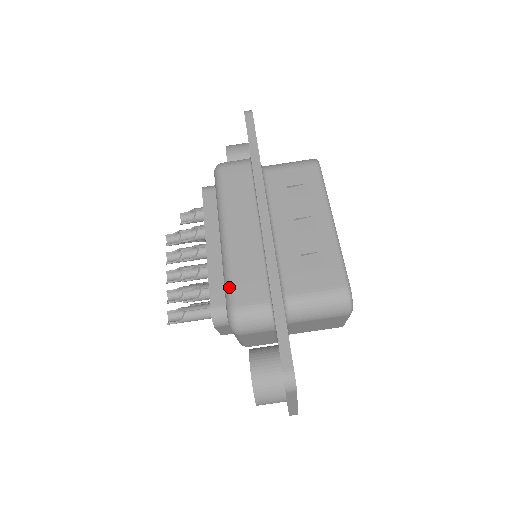
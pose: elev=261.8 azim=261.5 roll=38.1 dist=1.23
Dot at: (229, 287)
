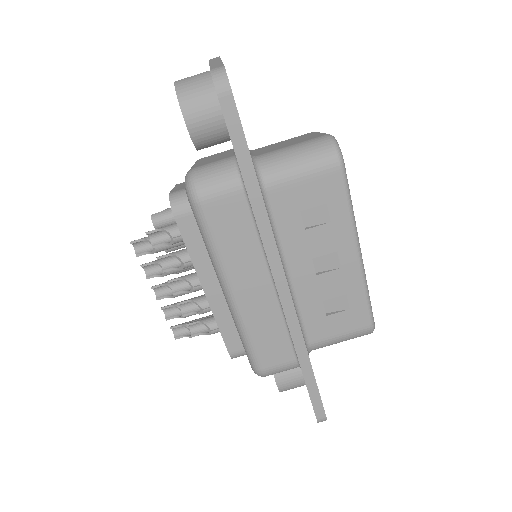
Dot at: (251, 354)
